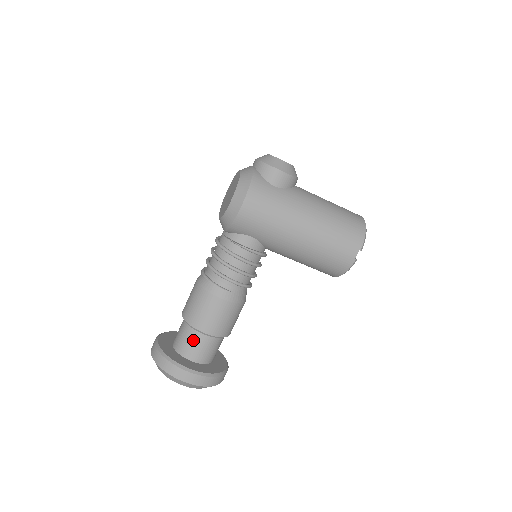
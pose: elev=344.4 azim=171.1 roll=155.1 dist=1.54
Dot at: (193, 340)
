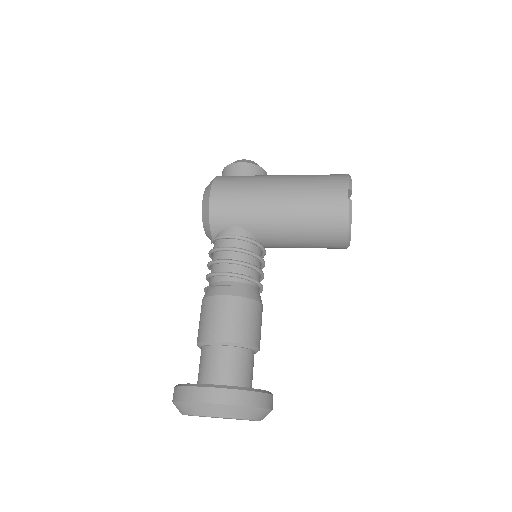
Dot at: (210, 359)
